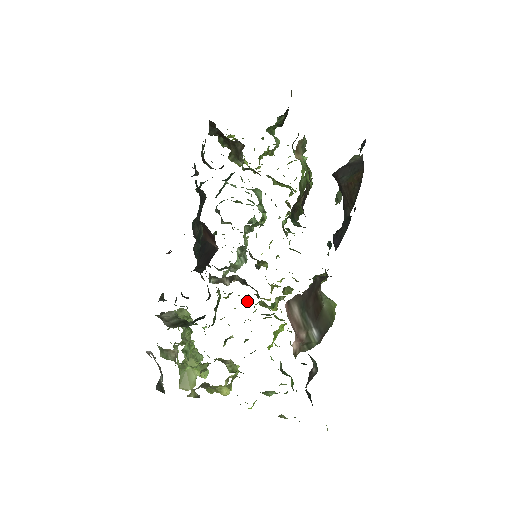
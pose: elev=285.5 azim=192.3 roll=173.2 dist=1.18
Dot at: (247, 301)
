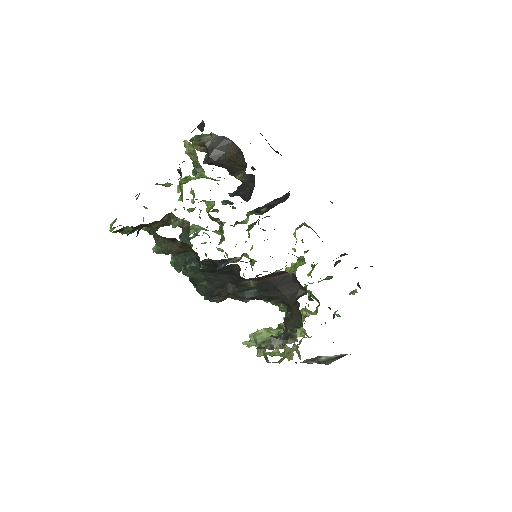
Dot at: occluded
